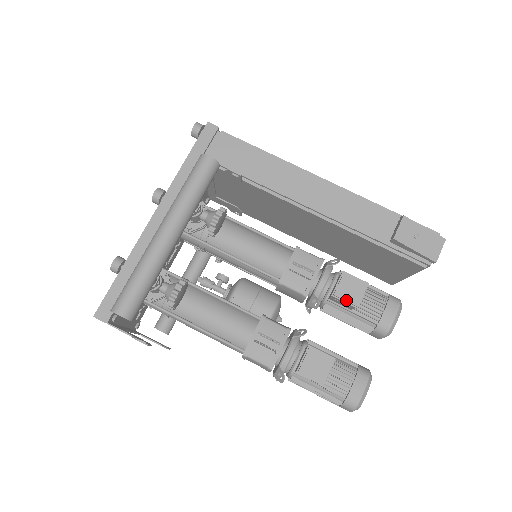
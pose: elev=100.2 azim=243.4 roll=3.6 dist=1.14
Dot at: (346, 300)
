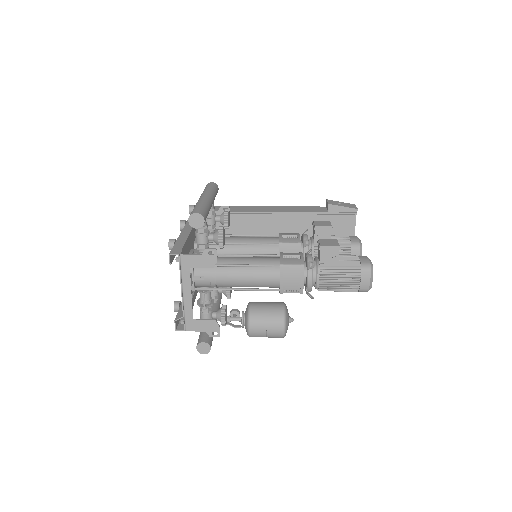
Dot at: (323, 226)
